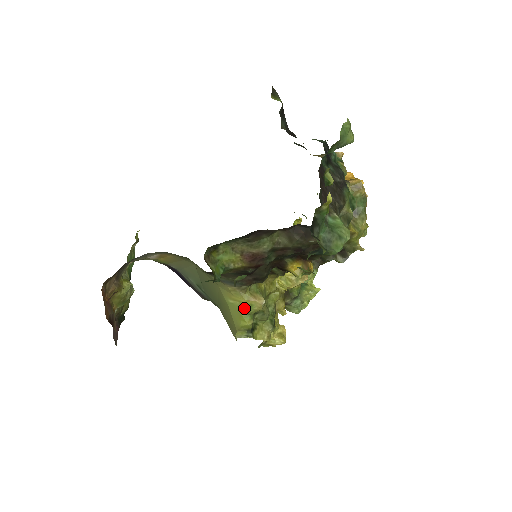
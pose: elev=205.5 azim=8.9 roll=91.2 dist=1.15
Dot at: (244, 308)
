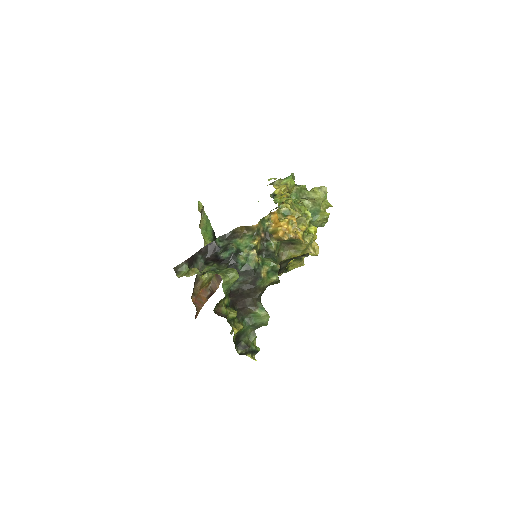
Dot at: occluded
